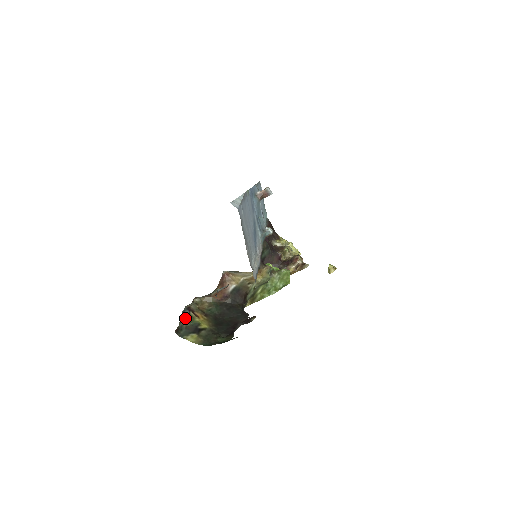
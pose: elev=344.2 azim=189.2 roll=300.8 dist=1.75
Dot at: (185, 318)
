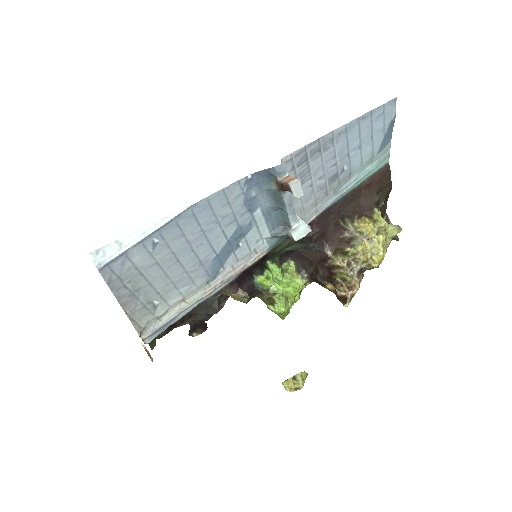
Dot at: occluded
